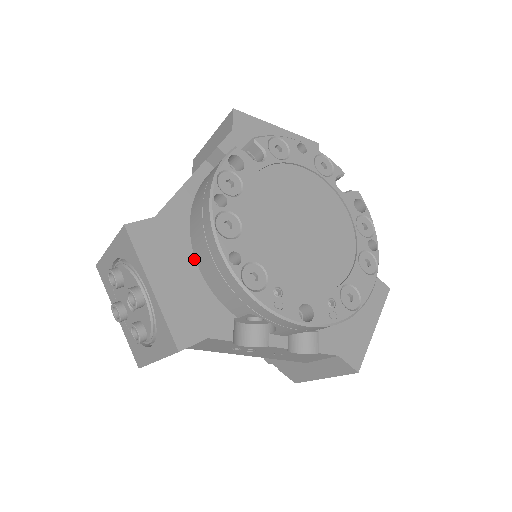
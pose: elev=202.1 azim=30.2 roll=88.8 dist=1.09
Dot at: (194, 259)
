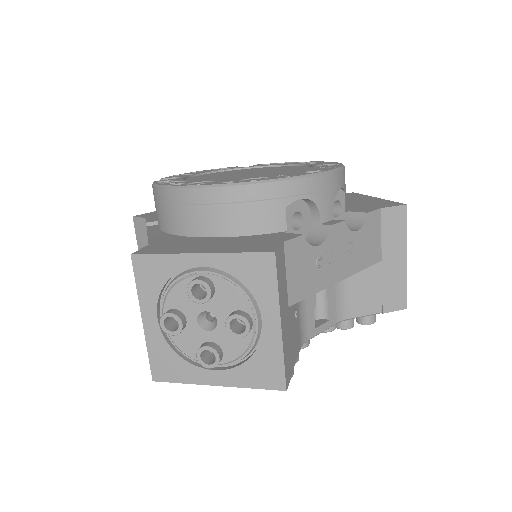
Dot at: (209, 238)
